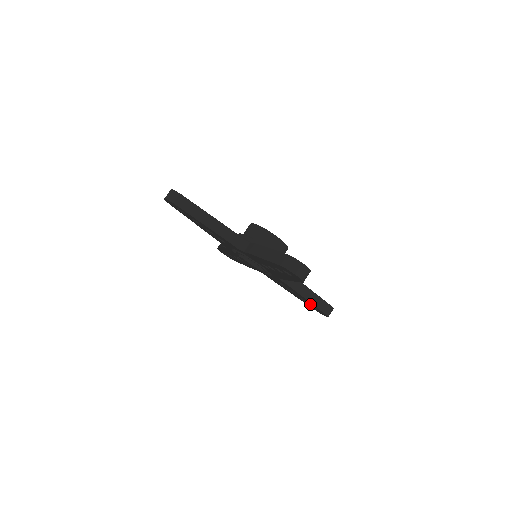
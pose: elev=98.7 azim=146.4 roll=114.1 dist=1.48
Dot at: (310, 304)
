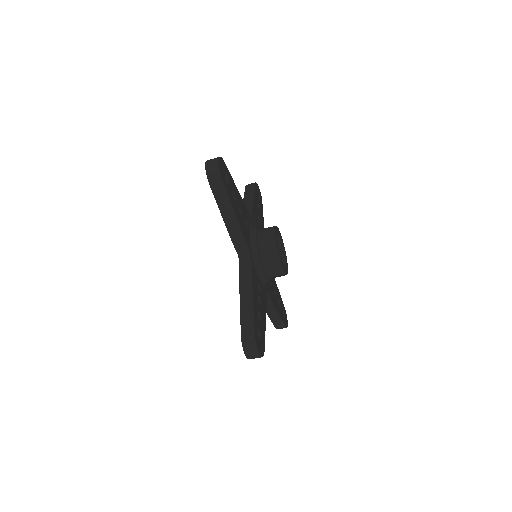
Dot at: occluded
